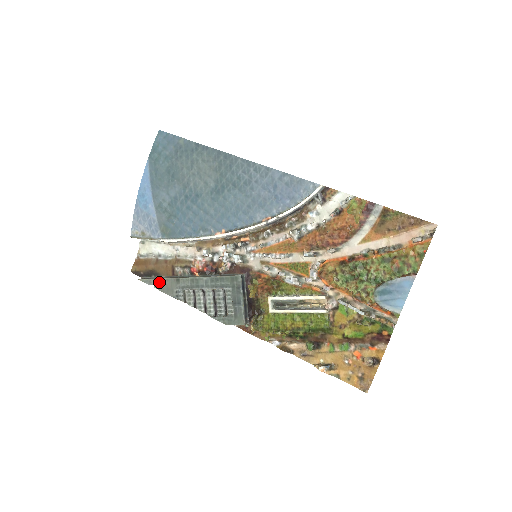
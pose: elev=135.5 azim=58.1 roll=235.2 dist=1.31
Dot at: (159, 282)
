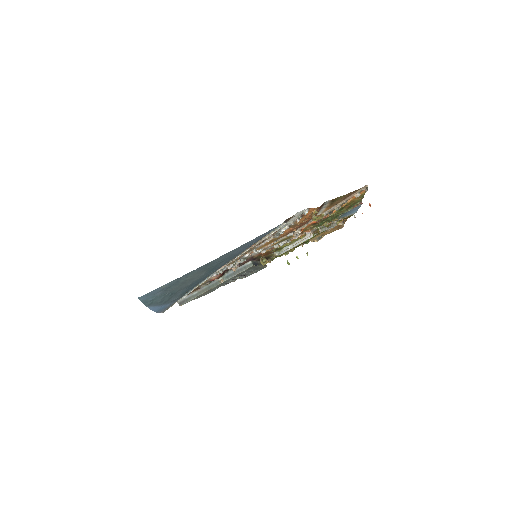
Dot at: occluded
